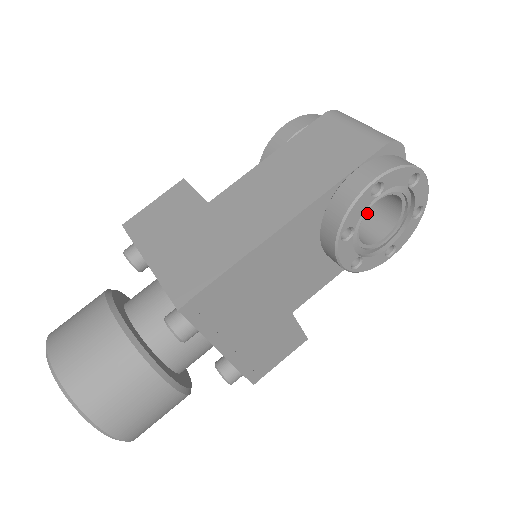
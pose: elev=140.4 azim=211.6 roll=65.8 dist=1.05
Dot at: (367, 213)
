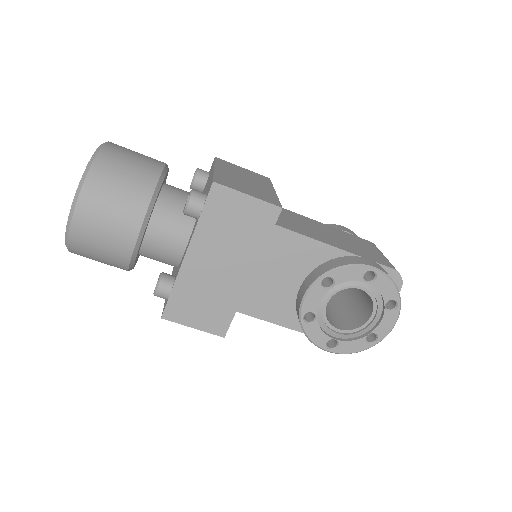
Dot at: (340, 314)
